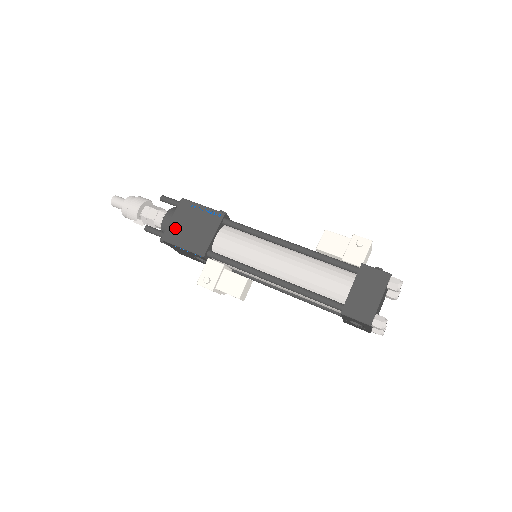
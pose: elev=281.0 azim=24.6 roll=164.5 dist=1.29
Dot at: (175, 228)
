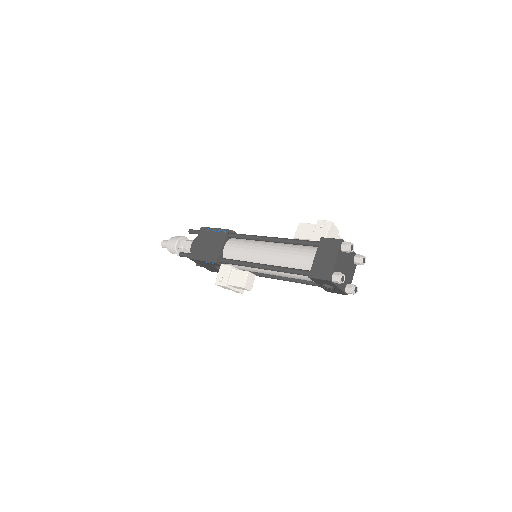
Dot at: (197, 248)
